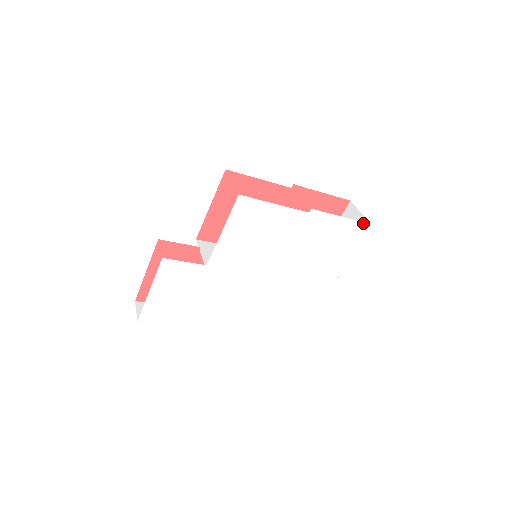
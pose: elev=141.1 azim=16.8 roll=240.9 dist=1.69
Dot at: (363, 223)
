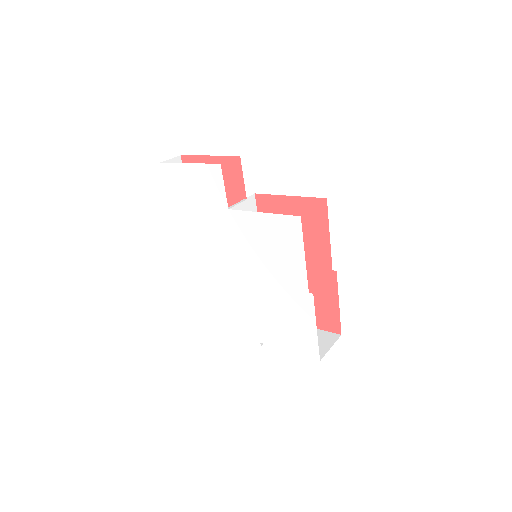
Dot at: (318, 352)
